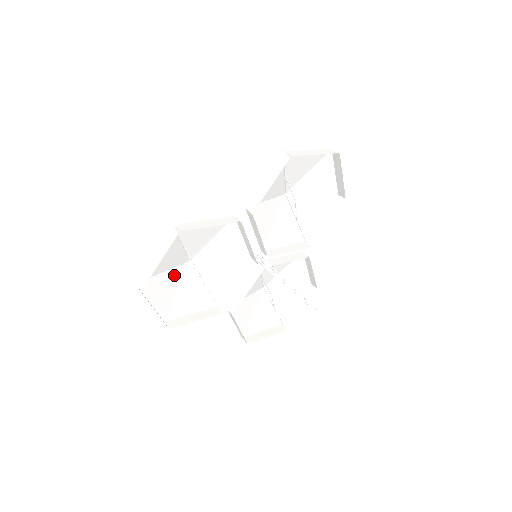
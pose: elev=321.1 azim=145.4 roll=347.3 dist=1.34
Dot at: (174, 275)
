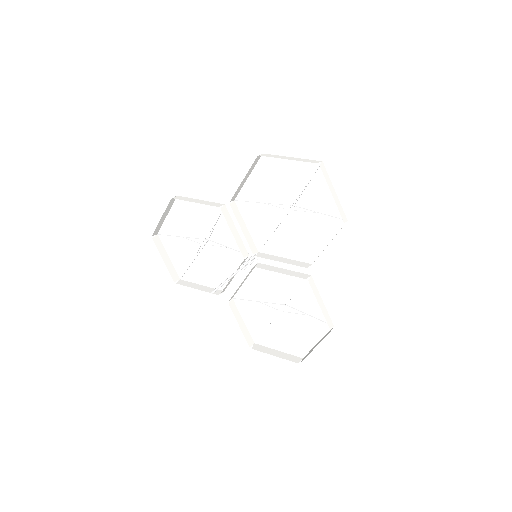
Dot at: (192, 244)
